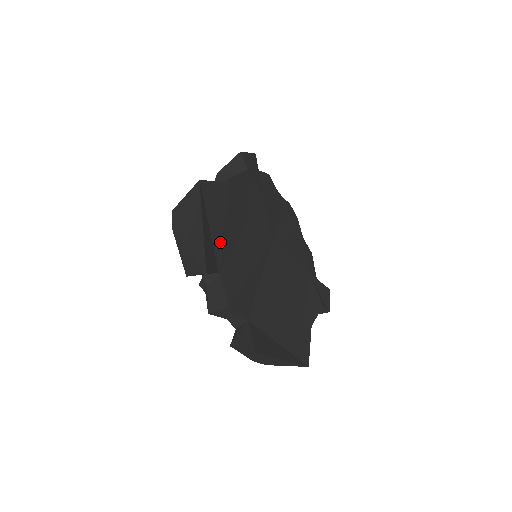
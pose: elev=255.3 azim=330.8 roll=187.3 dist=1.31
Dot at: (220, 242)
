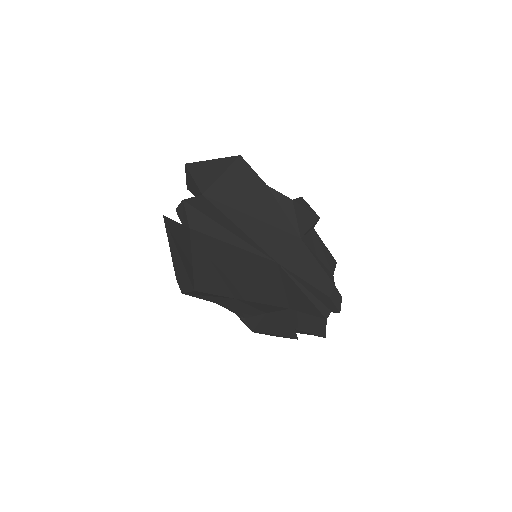
Dot at: (222, 189)
